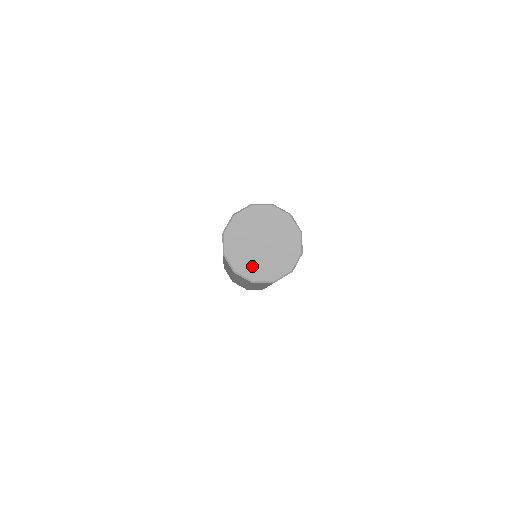
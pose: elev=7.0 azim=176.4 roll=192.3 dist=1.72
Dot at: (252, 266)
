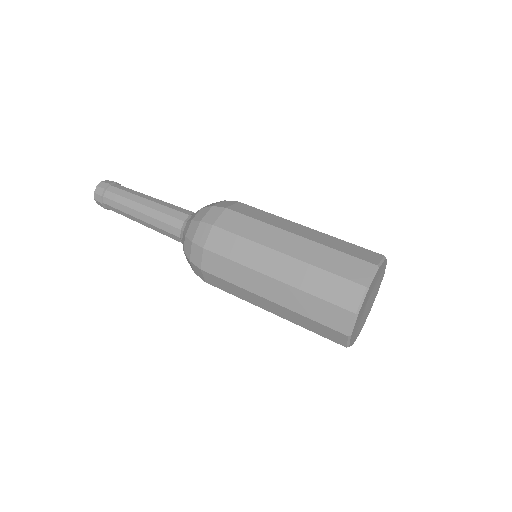
Dot at: occluded
